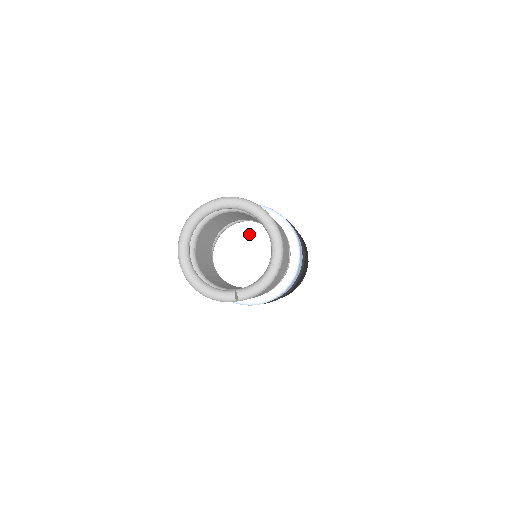
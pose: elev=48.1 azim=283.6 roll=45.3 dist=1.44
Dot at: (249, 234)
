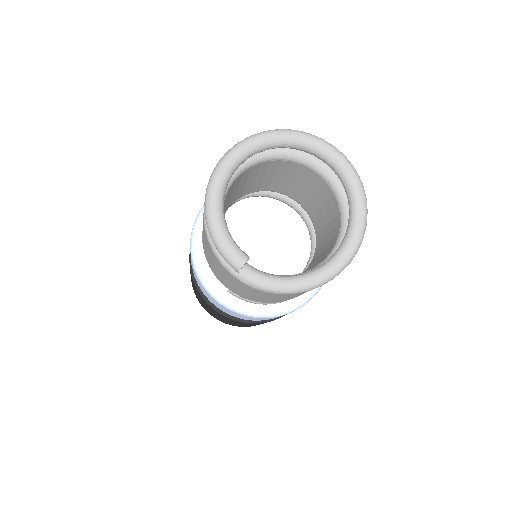
Dot at: (285, 226)
